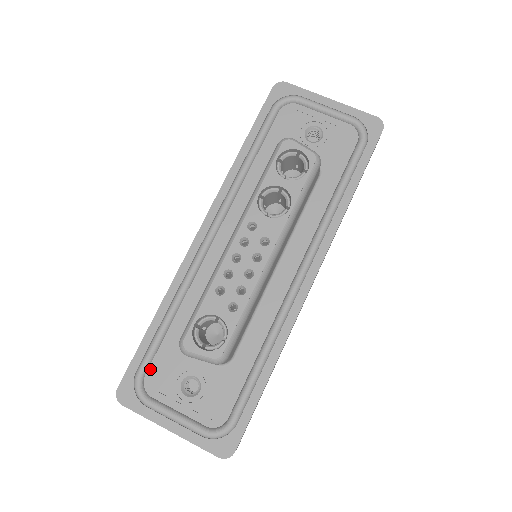
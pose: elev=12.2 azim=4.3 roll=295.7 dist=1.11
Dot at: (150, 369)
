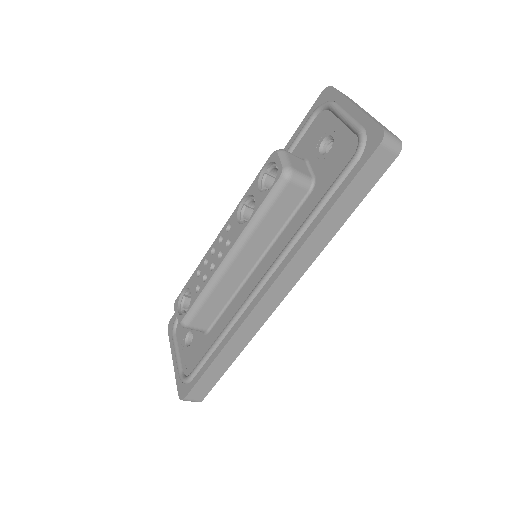
Dot at: occluded
